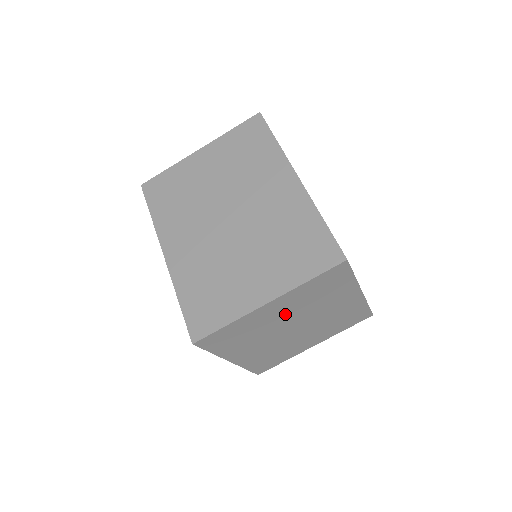
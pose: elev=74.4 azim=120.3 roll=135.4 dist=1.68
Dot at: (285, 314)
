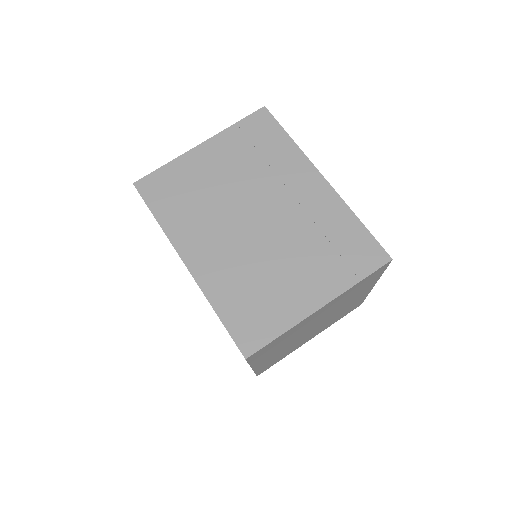
Dot at: (320, 315)
